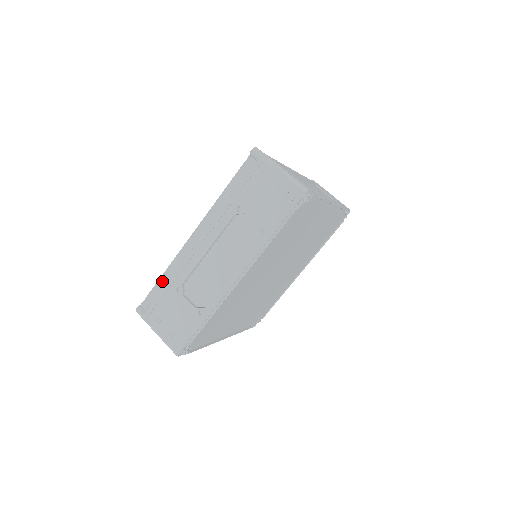
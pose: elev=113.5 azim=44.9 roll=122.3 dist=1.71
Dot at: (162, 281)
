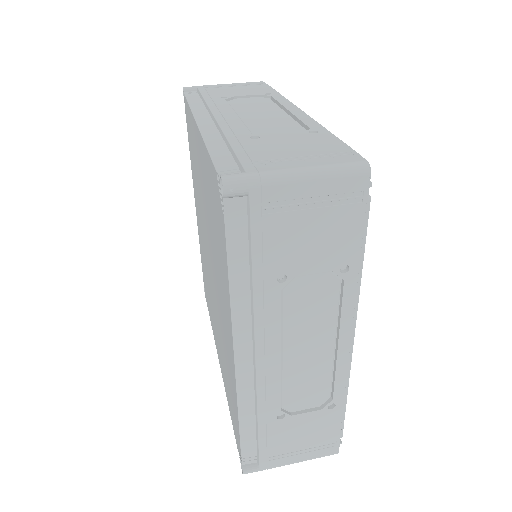
Dot at: (217, 151)
